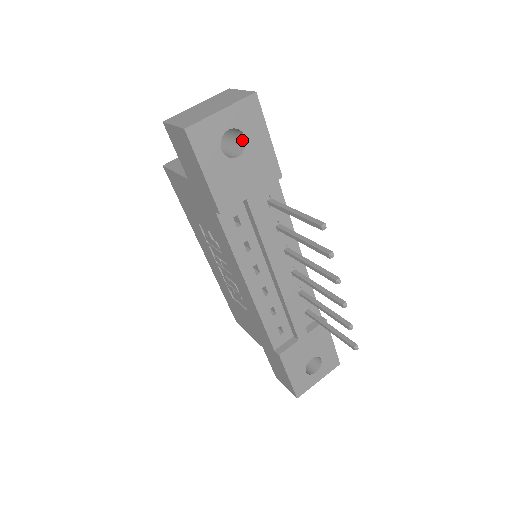
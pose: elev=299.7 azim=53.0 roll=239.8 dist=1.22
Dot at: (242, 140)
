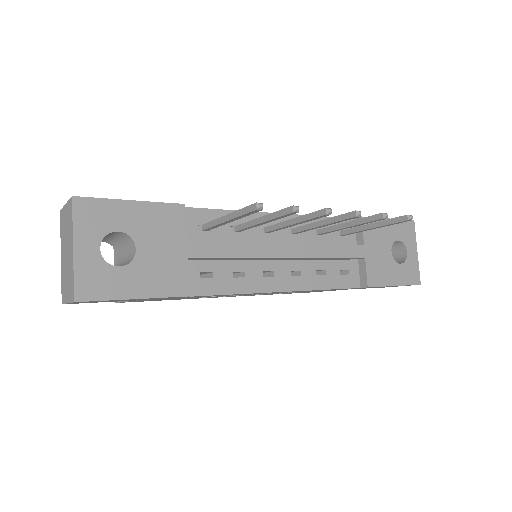
Dot at: (120, 234)
